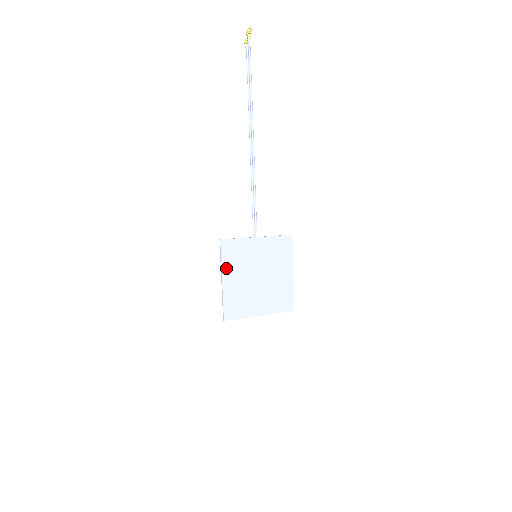
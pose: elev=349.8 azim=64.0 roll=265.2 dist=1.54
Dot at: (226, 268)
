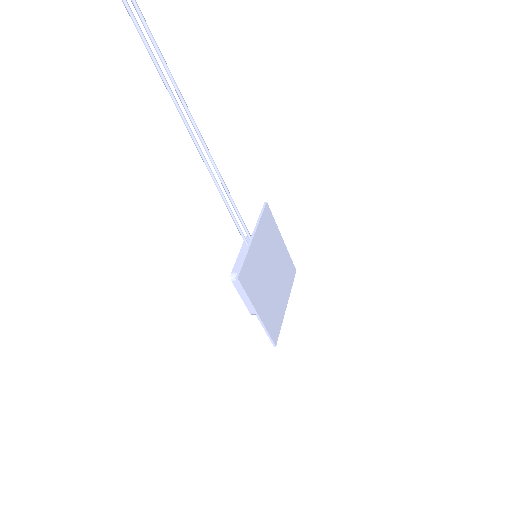
Dot at: (254, 299)
